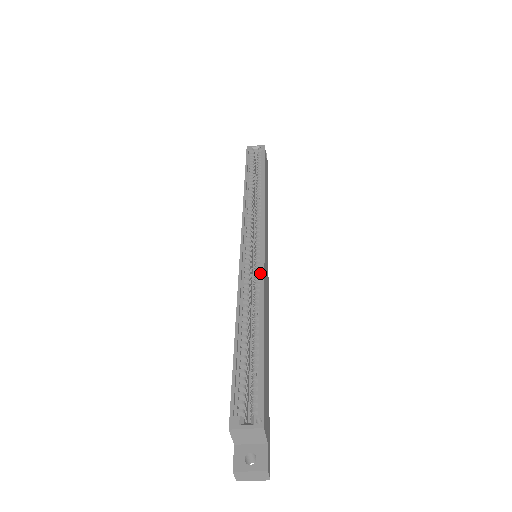
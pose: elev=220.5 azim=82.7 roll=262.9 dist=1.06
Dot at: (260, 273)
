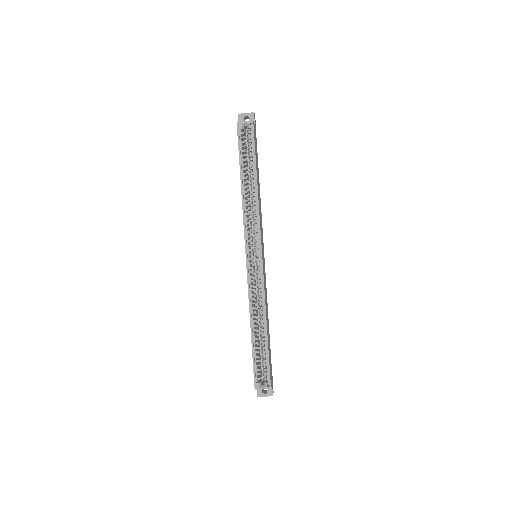
Dot at: (261, 286)
